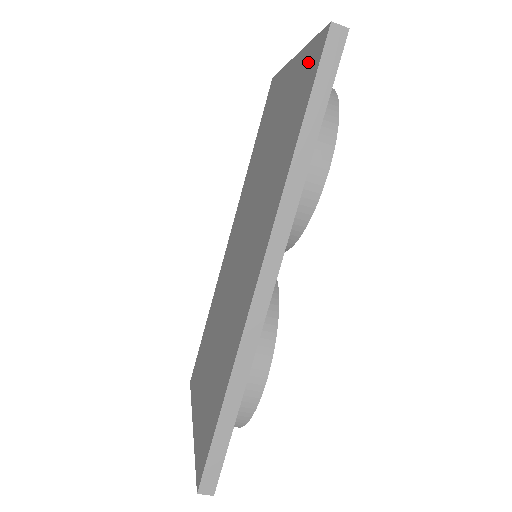
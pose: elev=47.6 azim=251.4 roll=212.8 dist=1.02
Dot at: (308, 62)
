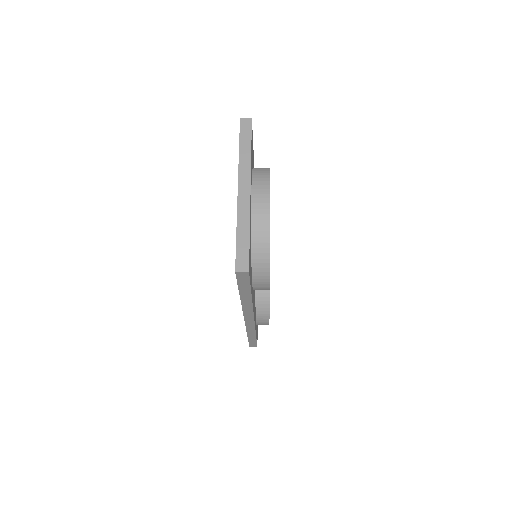
Dot at: occluded
